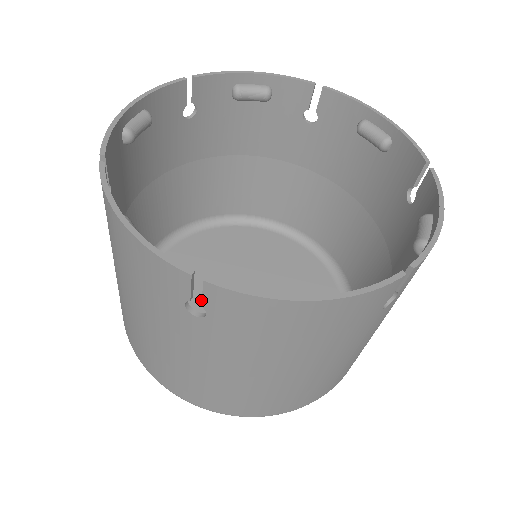
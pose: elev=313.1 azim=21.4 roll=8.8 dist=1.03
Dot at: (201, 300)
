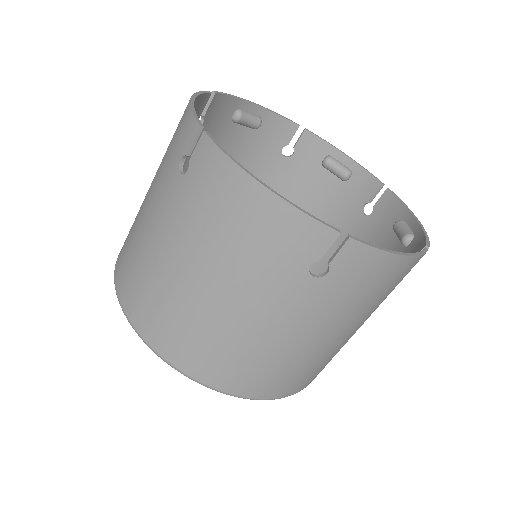
Dot at: occluded
